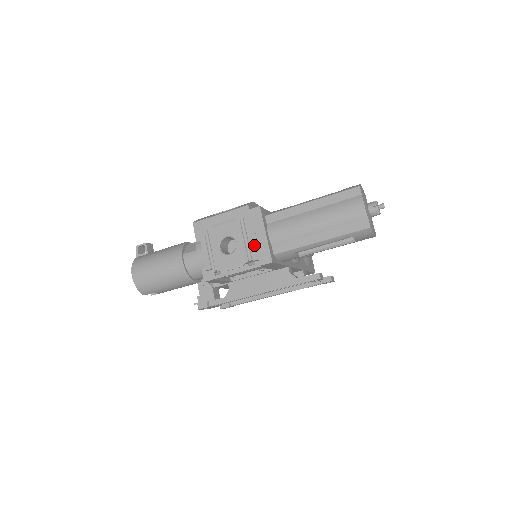
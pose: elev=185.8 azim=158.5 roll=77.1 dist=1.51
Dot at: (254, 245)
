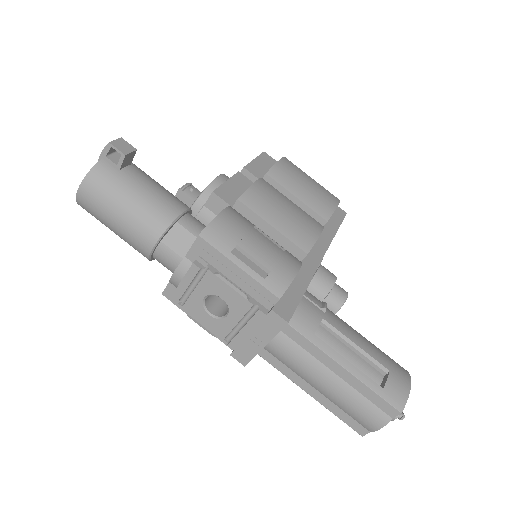
Dot at: (243, 339)
